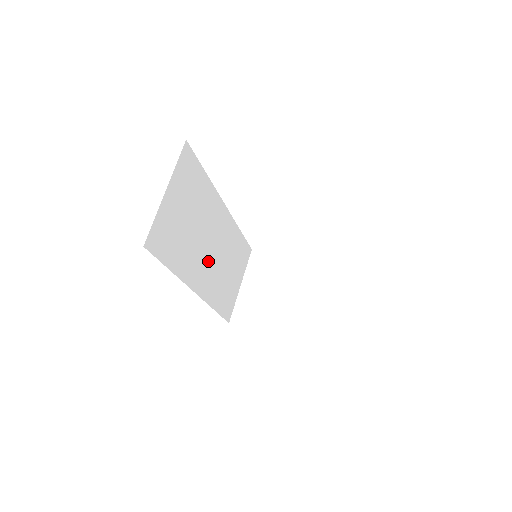
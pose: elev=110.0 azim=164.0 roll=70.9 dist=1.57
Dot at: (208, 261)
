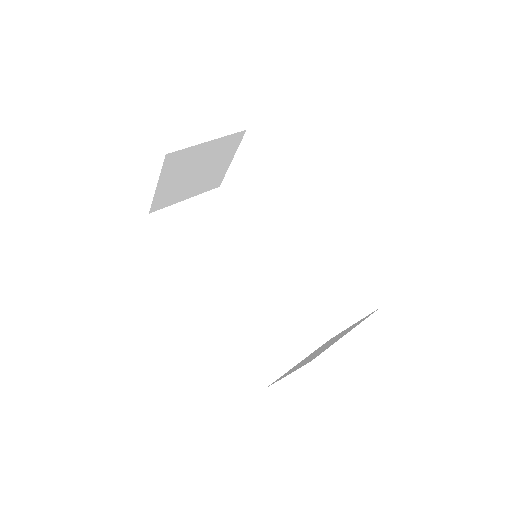
Dot at: (233, 285)
